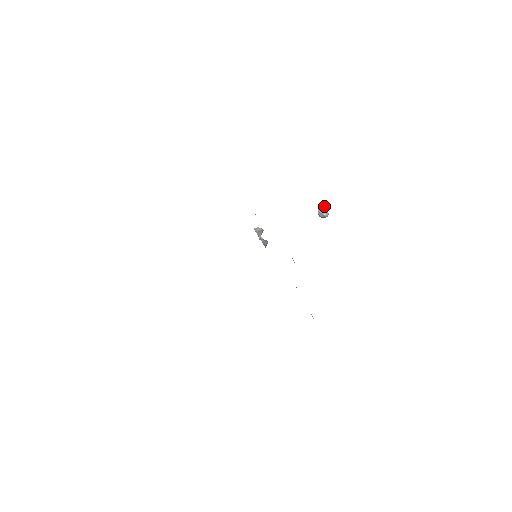
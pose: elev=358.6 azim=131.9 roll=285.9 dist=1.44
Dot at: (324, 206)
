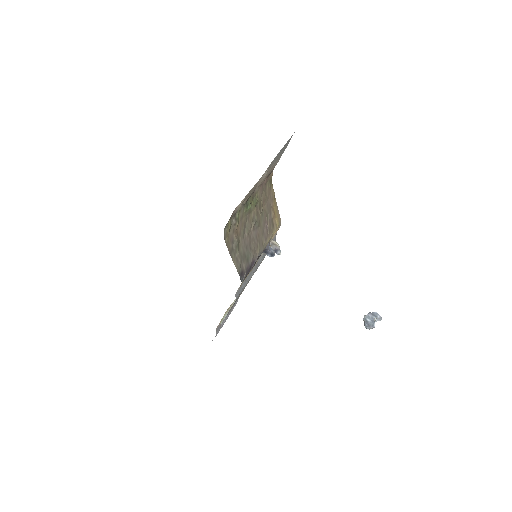
Dot at: (373, 313)
